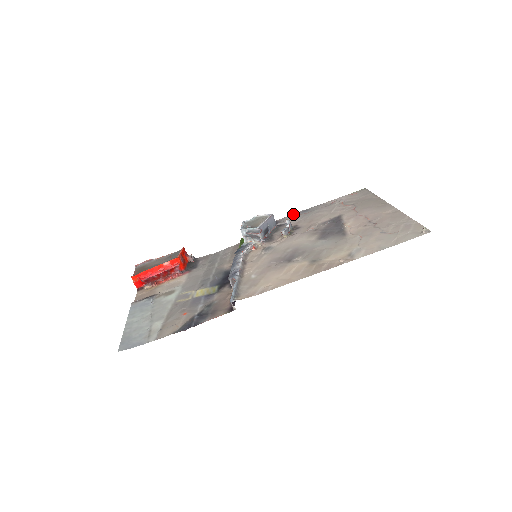
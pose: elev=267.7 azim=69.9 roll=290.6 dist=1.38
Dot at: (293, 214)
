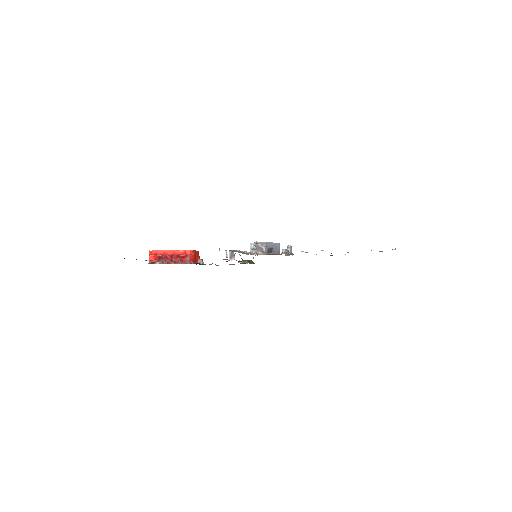
Dot at: occluded
